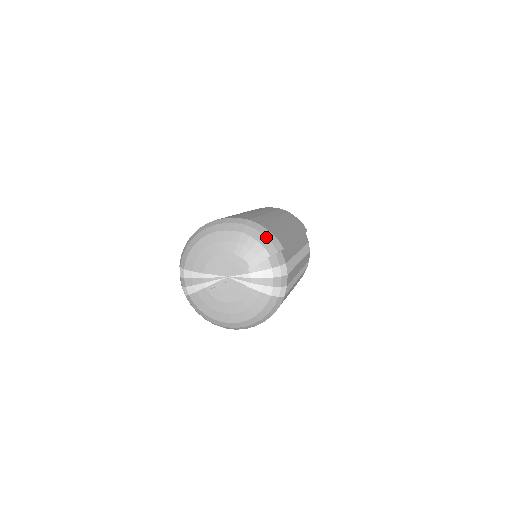
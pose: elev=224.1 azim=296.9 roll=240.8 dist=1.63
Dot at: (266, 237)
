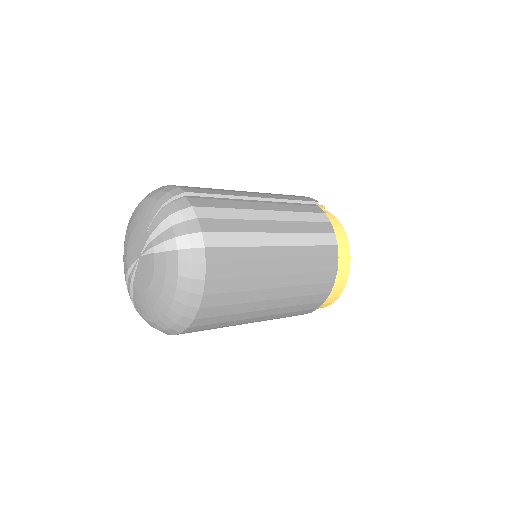
Dot at: (162, 190)
